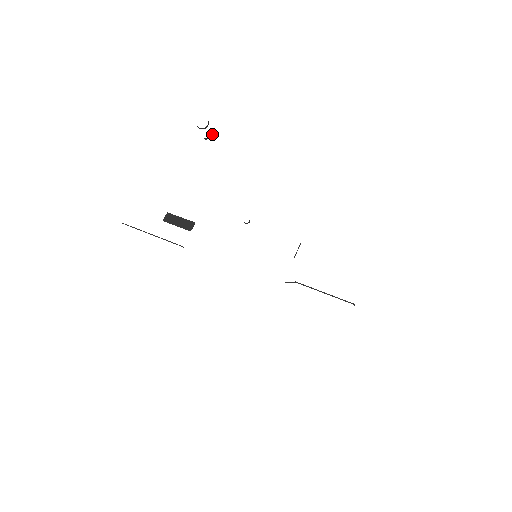
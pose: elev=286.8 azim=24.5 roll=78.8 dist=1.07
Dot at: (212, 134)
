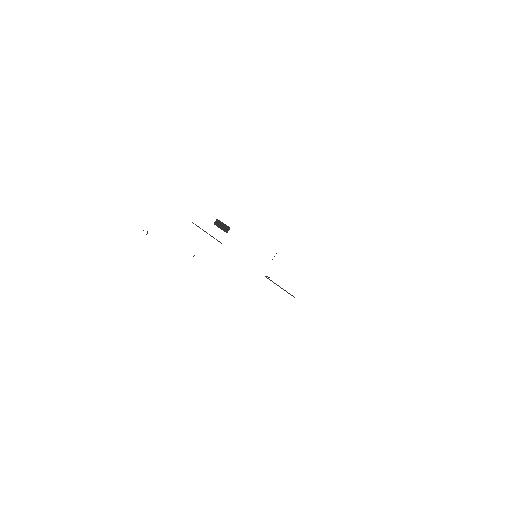
Dot at: (147, 233)
